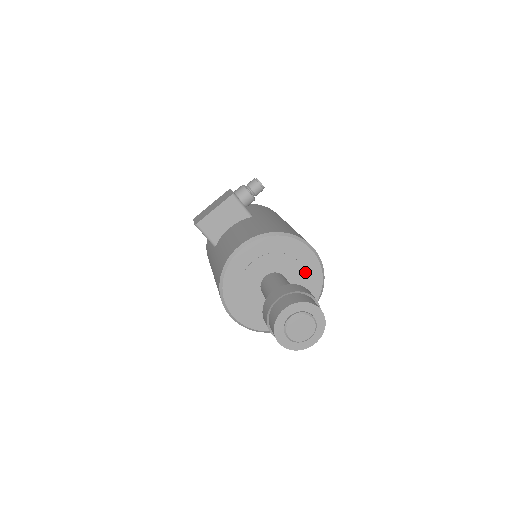
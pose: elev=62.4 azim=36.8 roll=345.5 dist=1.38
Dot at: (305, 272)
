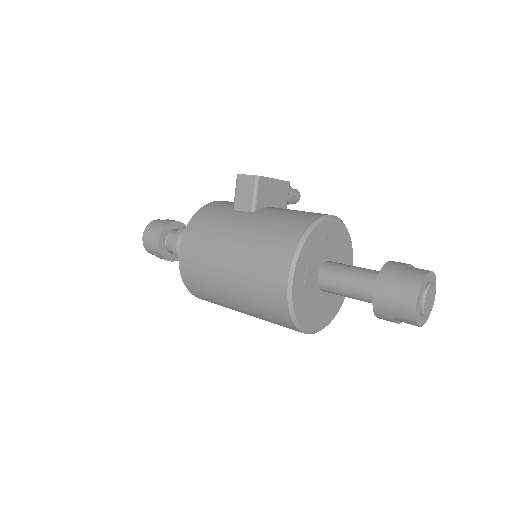
Dot at: occluded
